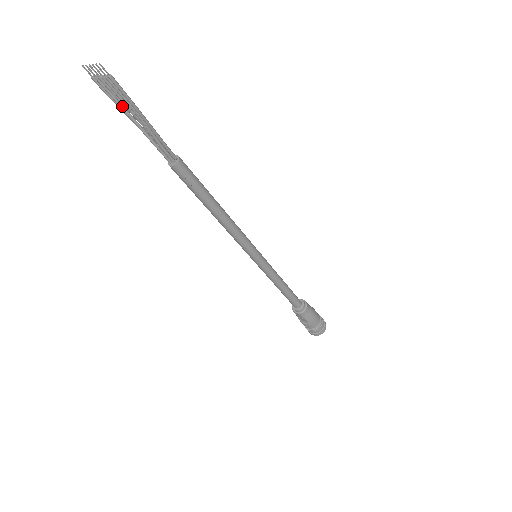
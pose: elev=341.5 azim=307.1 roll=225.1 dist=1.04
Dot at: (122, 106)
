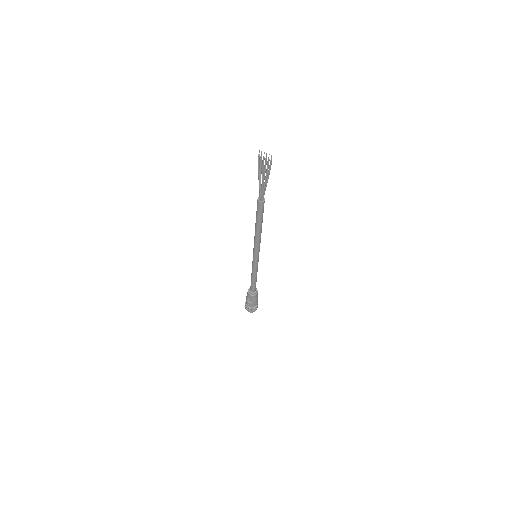
Dot at: (261, 171)
